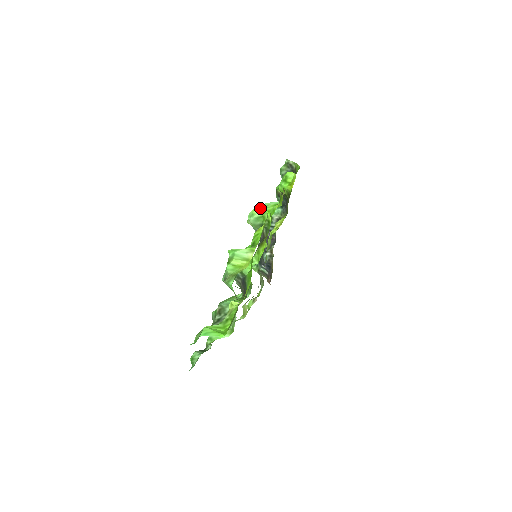
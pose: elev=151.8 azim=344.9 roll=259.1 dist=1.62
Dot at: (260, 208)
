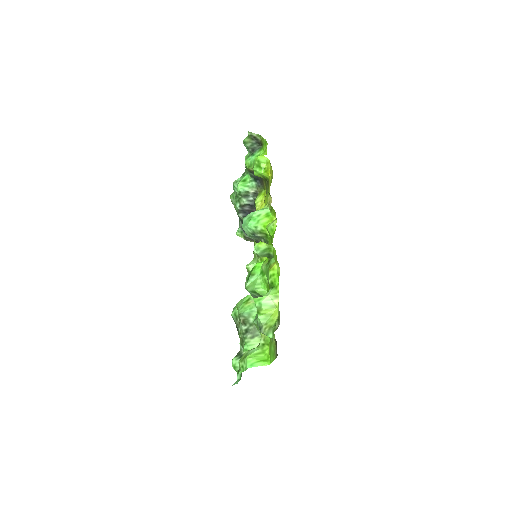
Dot at: (252, 220)
